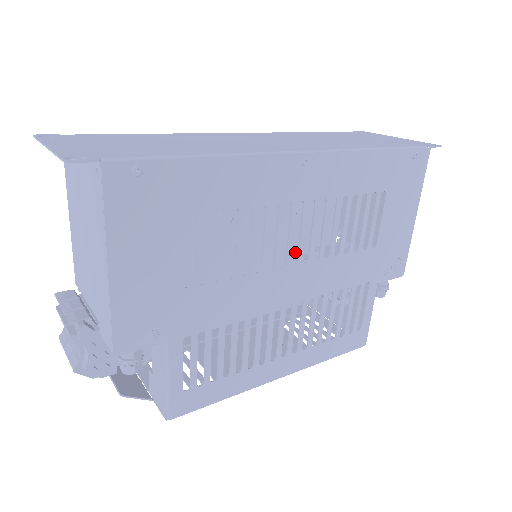
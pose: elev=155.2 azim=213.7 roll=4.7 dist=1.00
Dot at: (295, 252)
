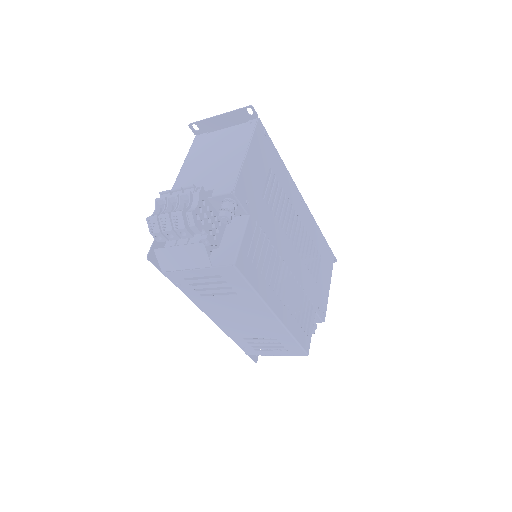
Dot at: occluded
